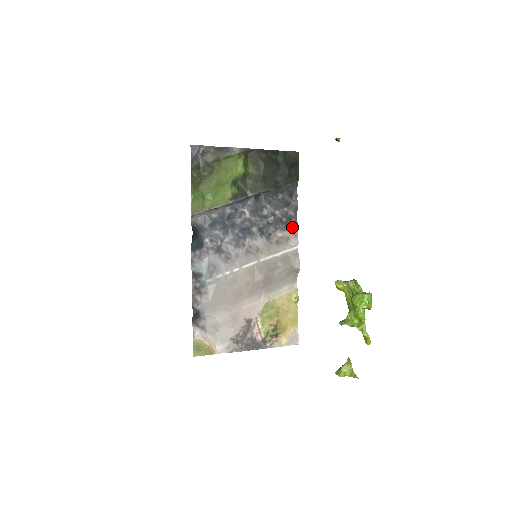
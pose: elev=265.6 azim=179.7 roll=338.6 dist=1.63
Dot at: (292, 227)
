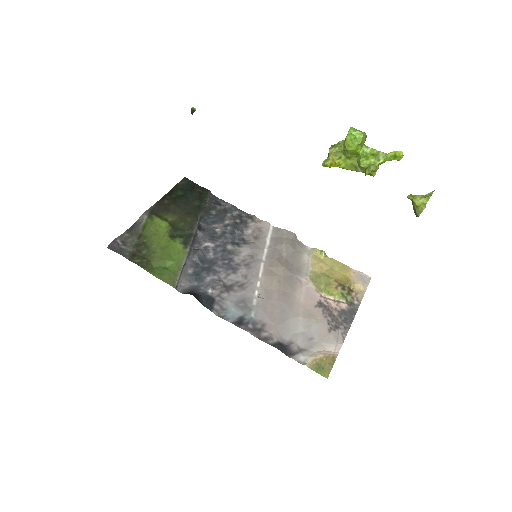
Dot at: (249, 219)
